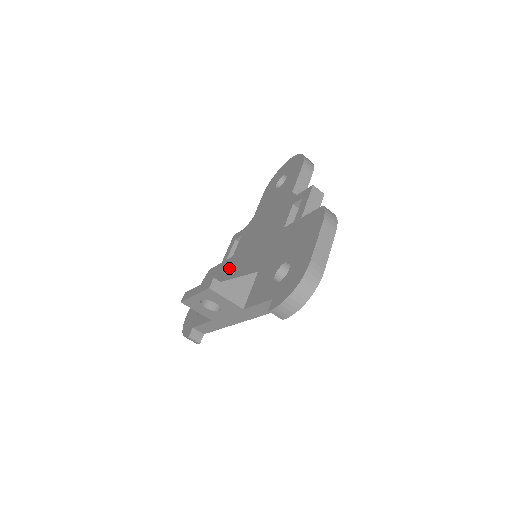
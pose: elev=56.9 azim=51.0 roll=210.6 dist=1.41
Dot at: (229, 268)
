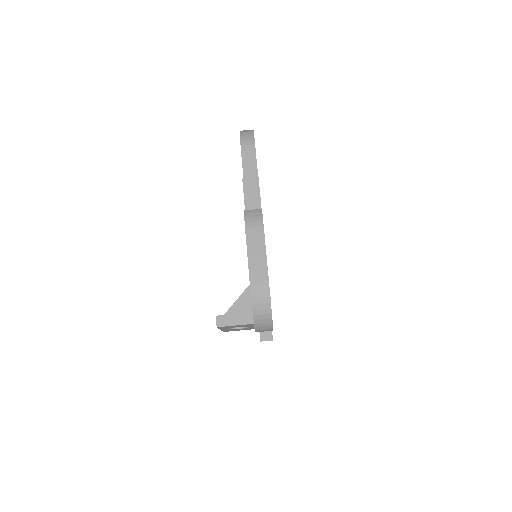
Dot at: occluded
